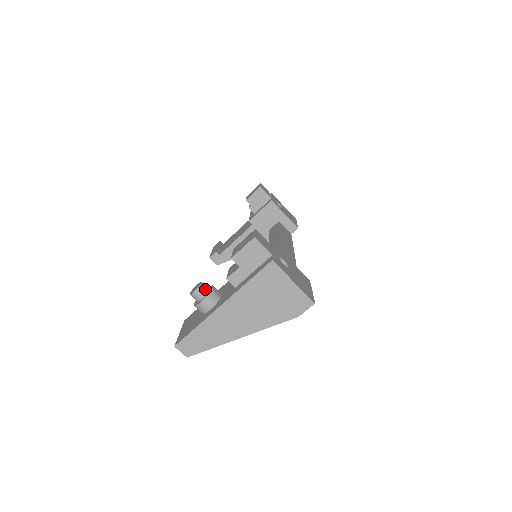
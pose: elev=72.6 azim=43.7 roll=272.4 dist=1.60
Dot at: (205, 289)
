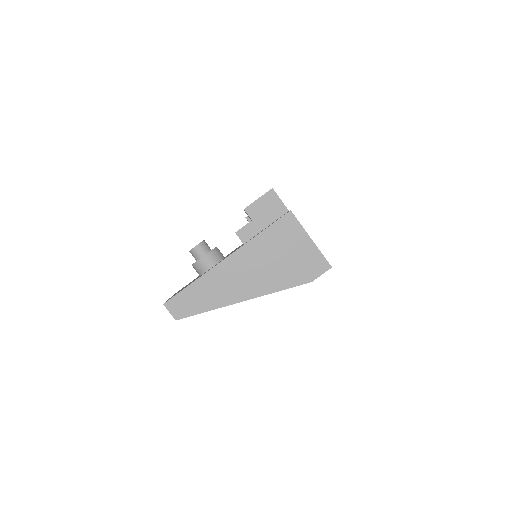
Dot at: (208, 247)
